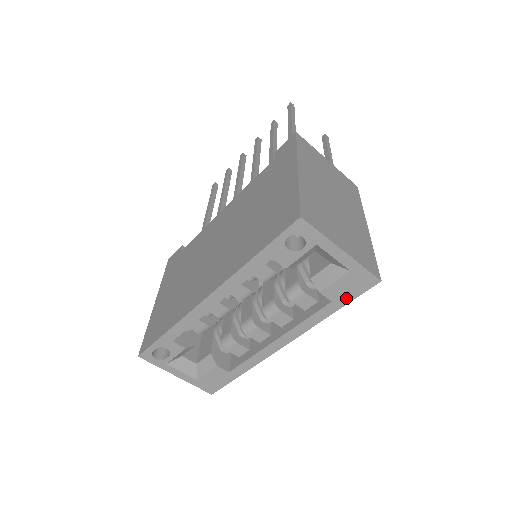
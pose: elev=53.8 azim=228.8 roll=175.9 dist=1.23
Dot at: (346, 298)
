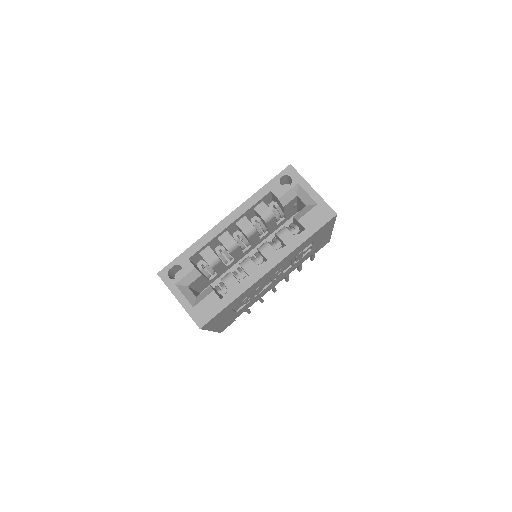
Dot at: (315, 227)
